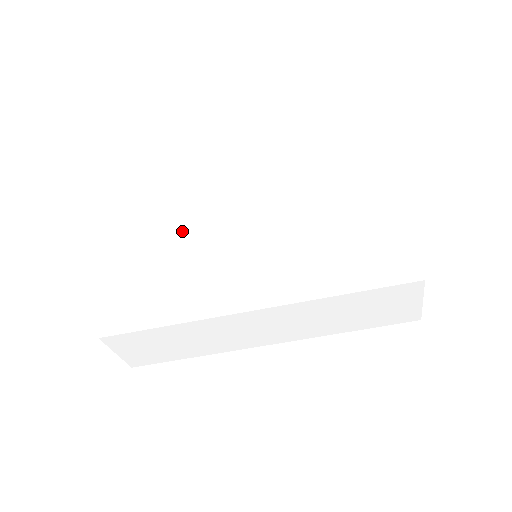
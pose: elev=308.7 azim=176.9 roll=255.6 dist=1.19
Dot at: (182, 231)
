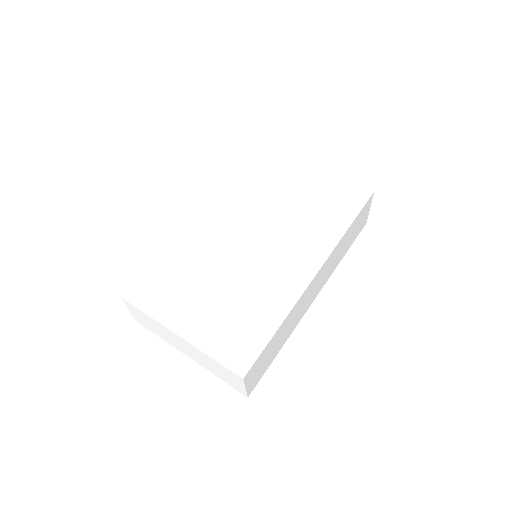
Dot at: (203, 273)
